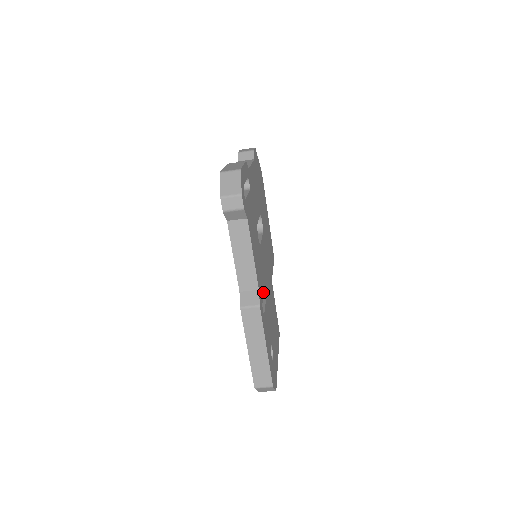
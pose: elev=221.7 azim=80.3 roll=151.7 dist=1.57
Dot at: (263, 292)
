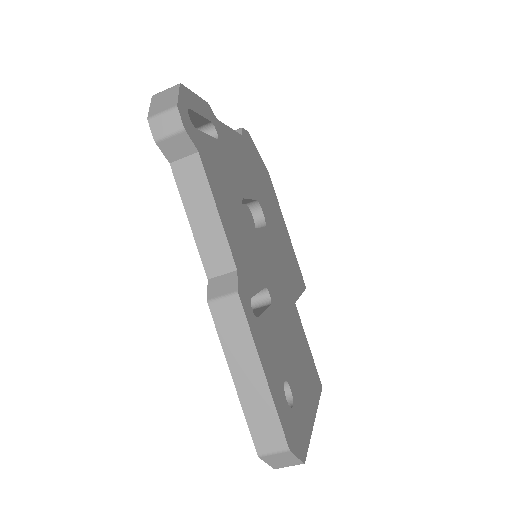
Dot at: (257, 289)
